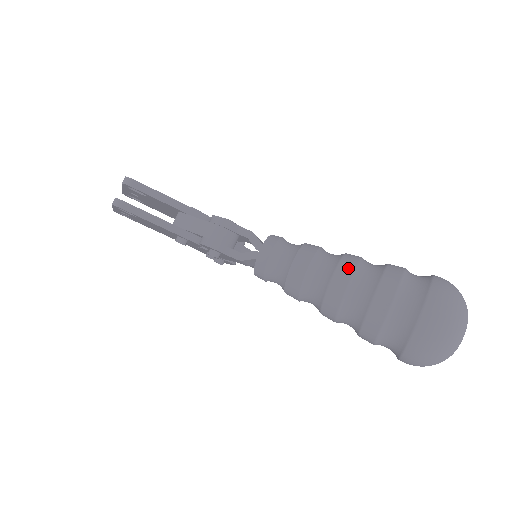
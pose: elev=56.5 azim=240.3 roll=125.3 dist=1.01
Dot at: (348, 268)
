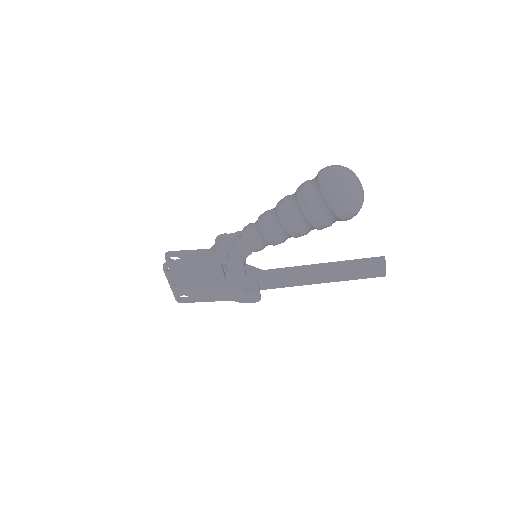
Dot at: (282, 199)
